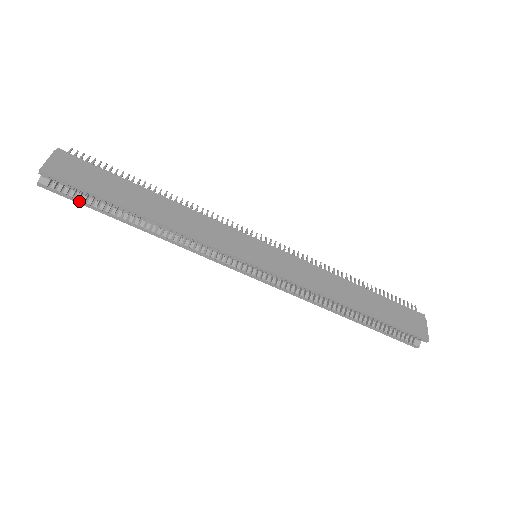
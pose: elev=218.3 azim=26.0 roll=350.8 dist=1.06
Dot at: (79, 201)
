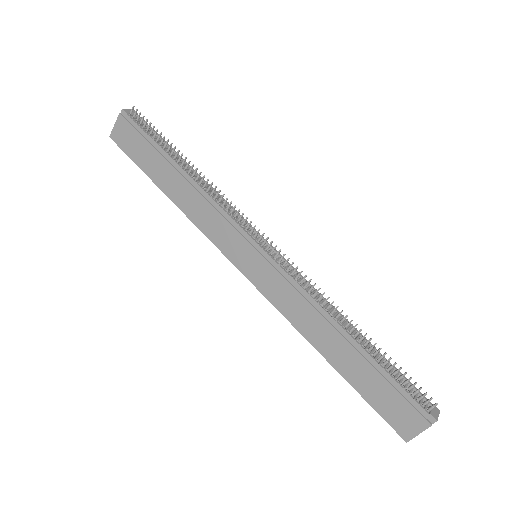
Dot at: occluded
